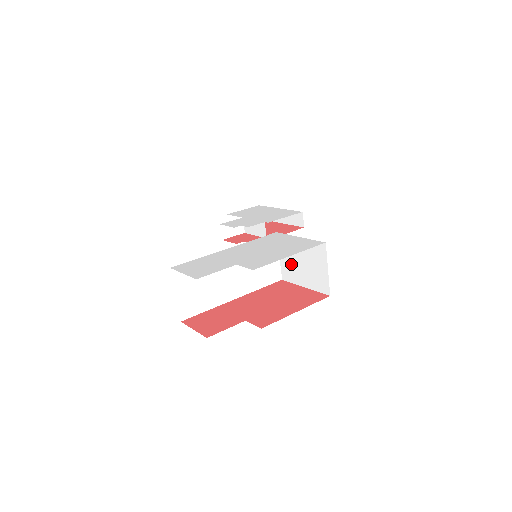
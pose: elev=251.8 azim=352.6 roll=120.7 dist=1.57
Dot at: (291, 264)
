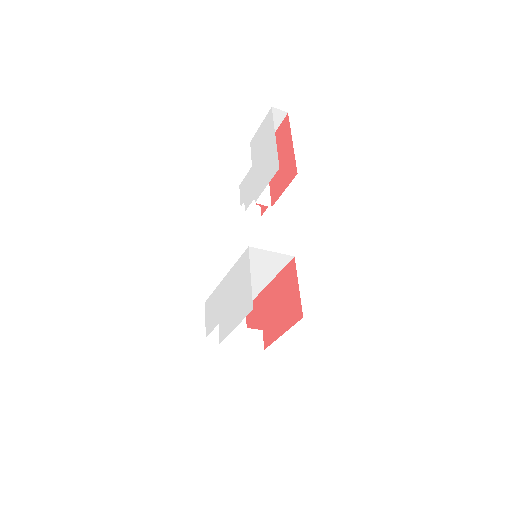
Dot at: occluded
